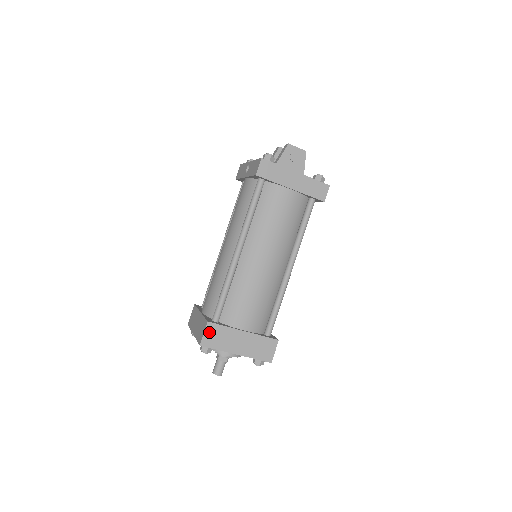
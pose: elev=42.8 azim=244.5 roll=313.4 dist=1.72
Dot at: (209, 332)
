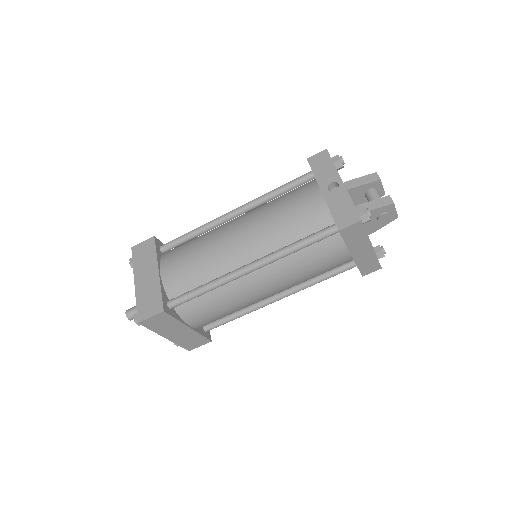
Dot at: (157, 318)
